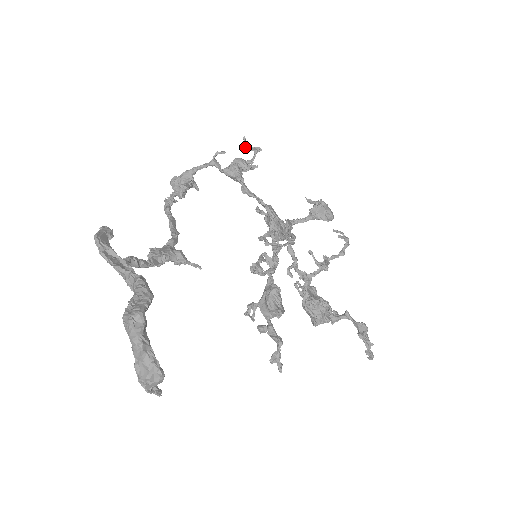
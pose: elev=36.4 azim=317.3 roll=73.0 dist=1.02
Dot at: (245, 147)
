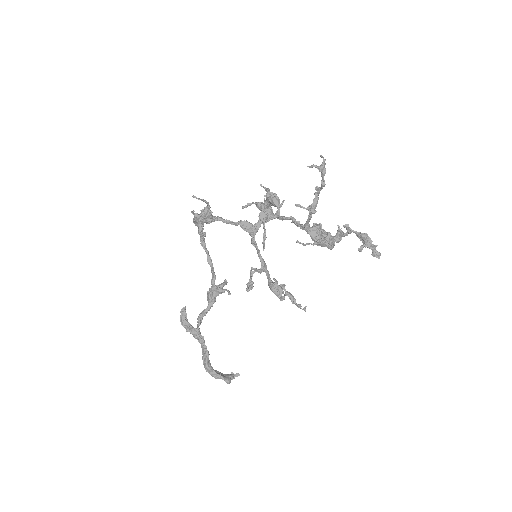
Dot at: occluded
